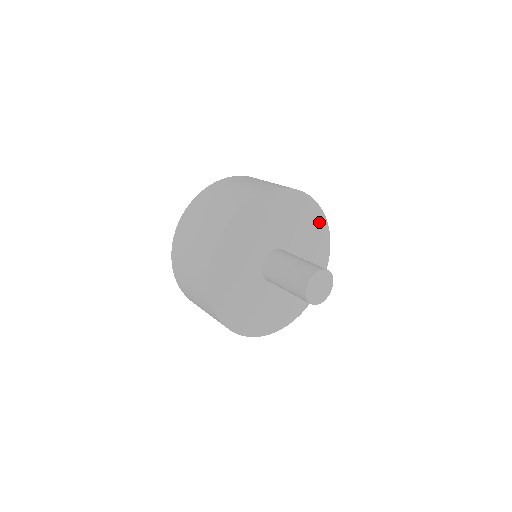
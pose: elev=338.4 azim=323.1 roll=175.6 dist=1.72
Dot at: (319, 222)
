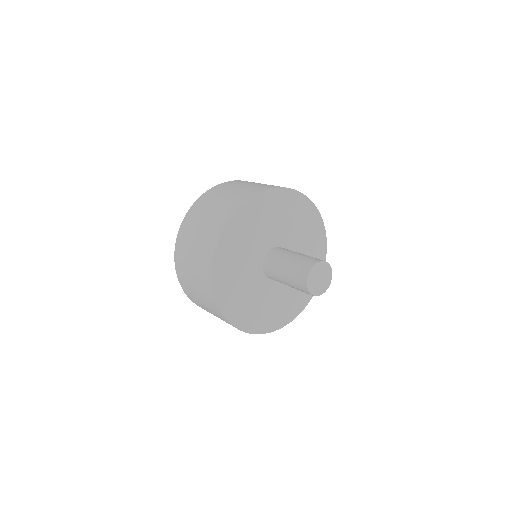
Dot at: (320, 242)
